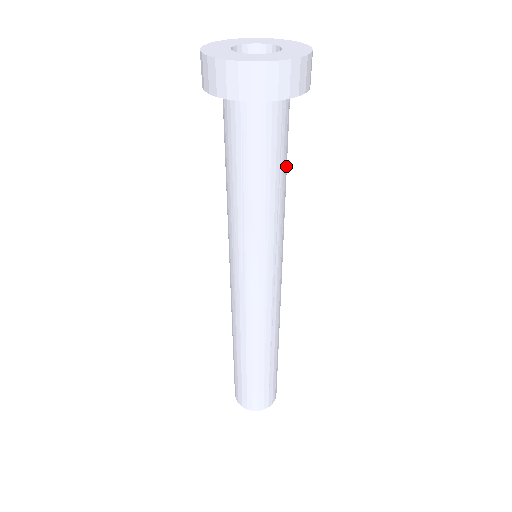
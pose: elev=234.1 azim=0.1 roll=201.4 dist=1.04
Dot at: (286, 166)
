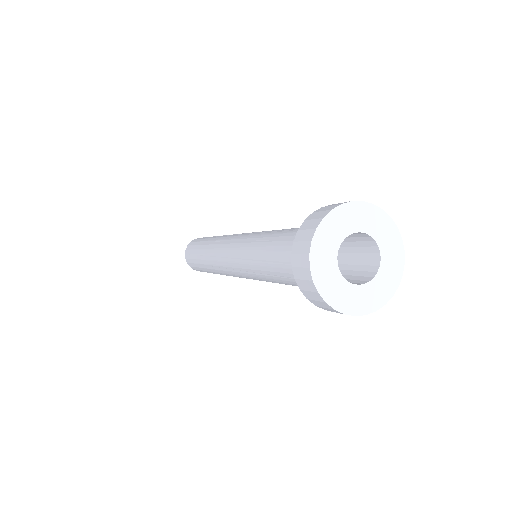
Dot at: occluded
